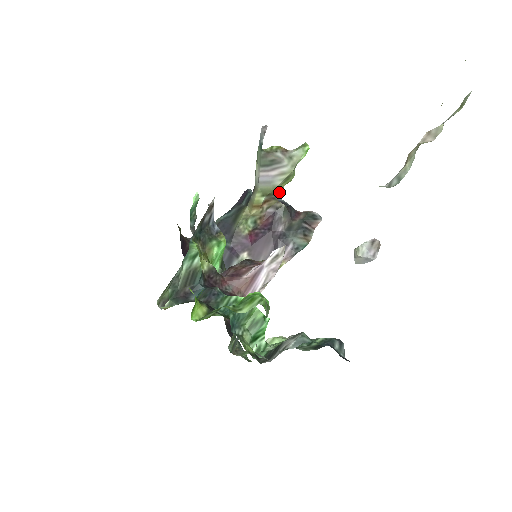
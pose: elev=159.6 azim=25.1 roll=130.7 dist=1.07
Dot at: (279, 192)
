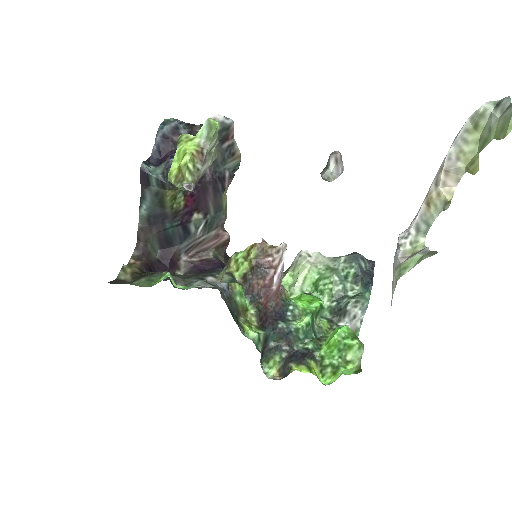
Dot at: occluded
